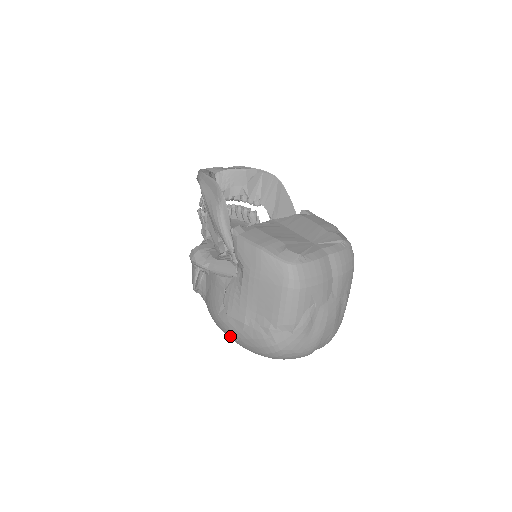
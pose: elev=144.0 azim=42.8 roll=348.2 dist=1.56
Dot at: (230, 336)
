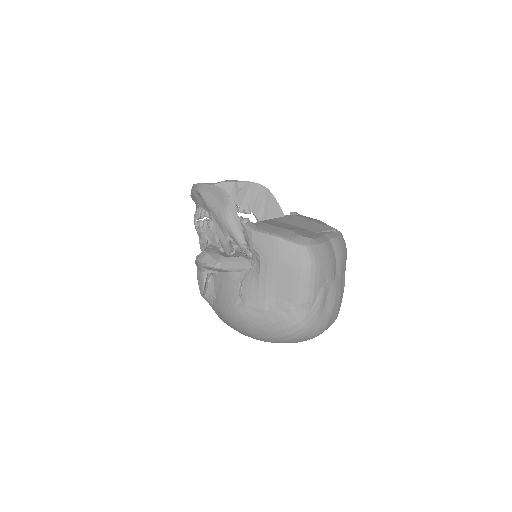
Dot at: (247, 328)
